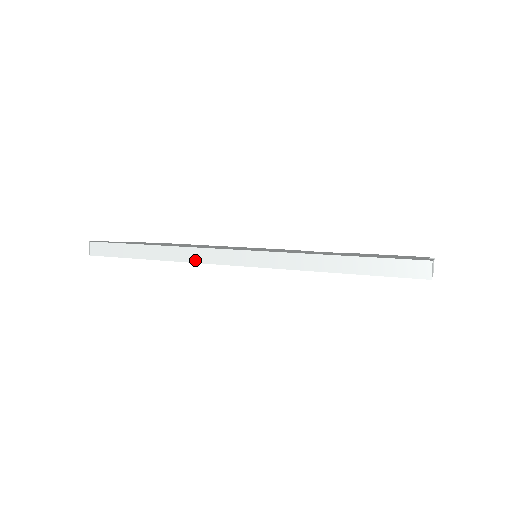
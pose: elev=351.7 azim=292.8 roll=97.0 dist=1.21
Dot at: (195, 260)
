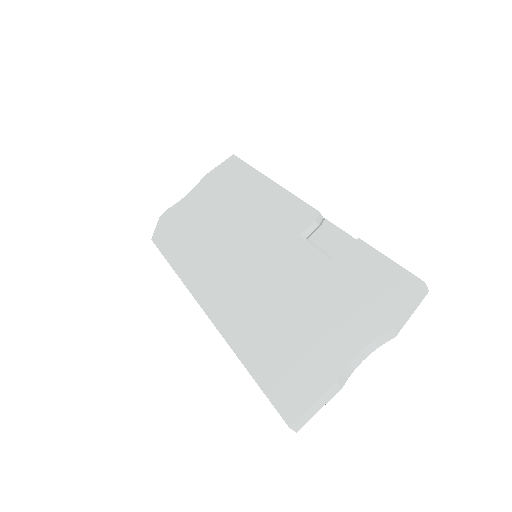
Dot at: occluded
